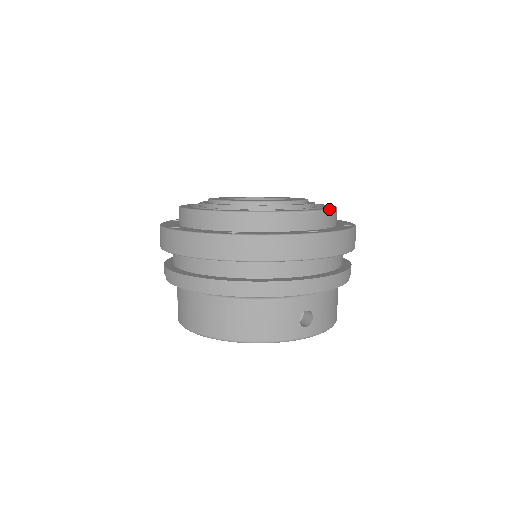
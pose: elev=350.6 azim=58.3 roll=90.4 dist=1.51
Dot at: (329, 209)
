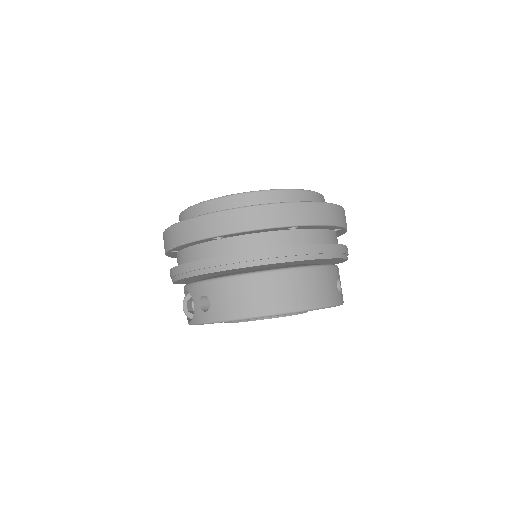
Dot at: occluded
